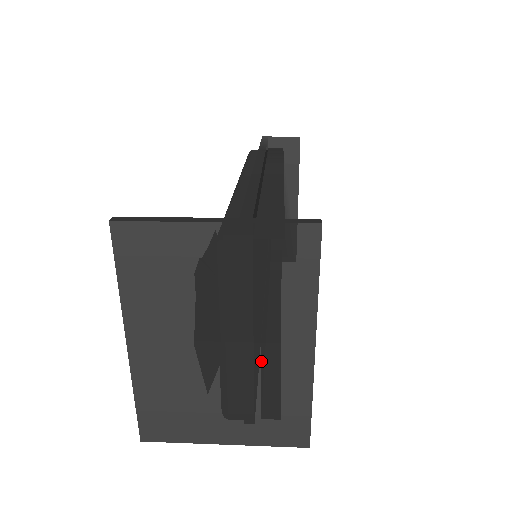
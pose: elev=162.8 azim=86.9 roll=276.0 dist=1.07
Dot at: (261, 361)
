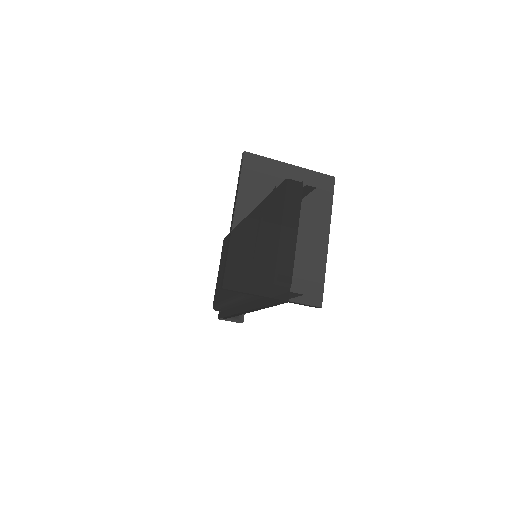
Dot at: (302, 242)
